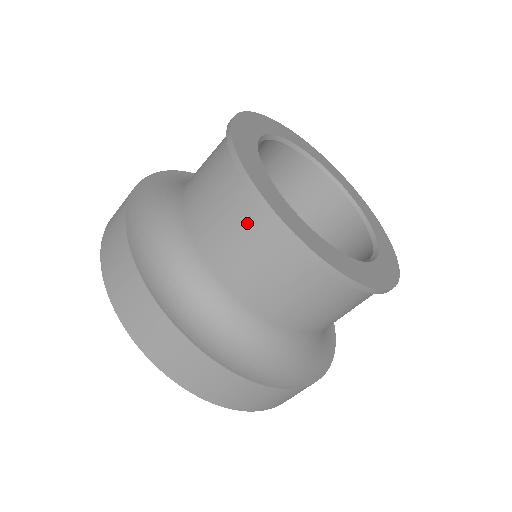
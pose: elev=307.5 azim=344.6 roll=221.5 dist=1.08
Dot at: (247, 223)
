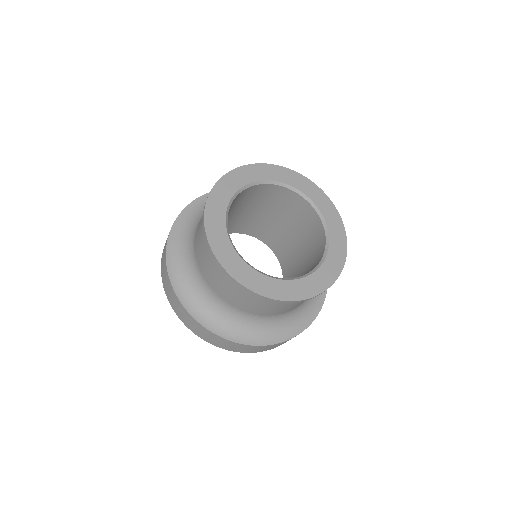
Dot at: occluded
